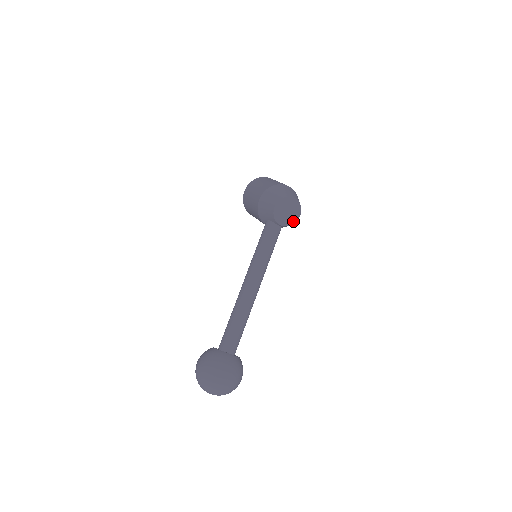
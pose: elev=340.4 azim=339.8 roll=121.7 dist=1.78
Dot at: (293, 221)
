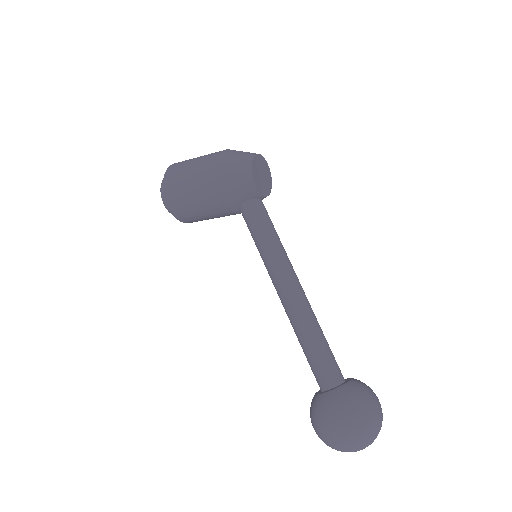
Dot at: (270, 185)
